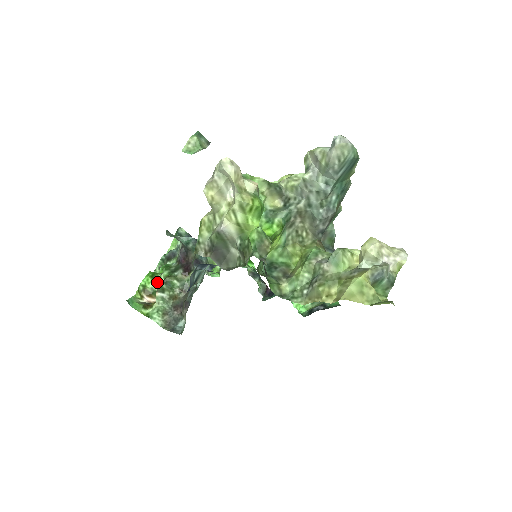
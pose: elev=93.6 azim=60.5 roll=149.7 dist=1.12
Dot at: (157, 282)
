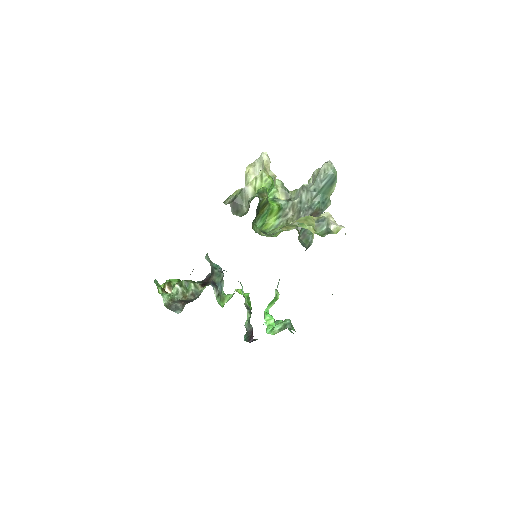
Dot at: occluded
